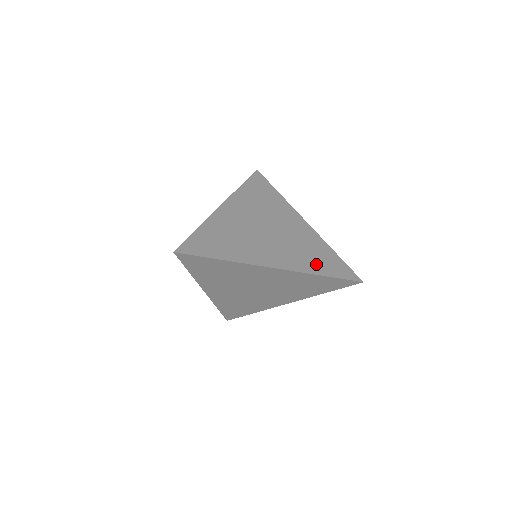
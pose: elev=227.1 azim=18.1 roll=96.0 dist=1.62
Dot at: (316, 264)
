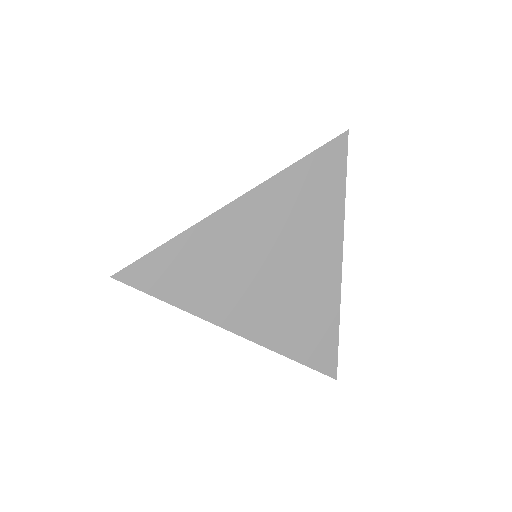
Dot at: (297, 340)
